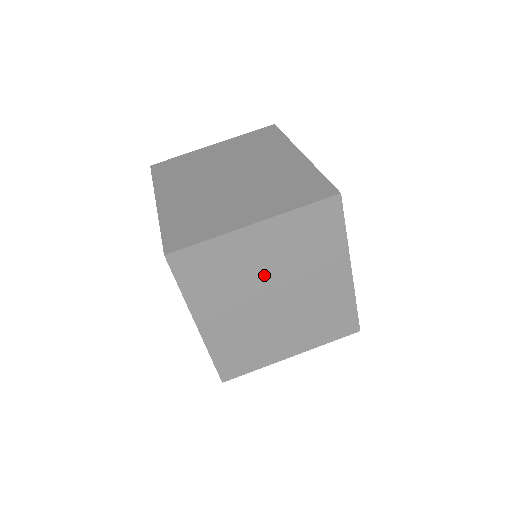
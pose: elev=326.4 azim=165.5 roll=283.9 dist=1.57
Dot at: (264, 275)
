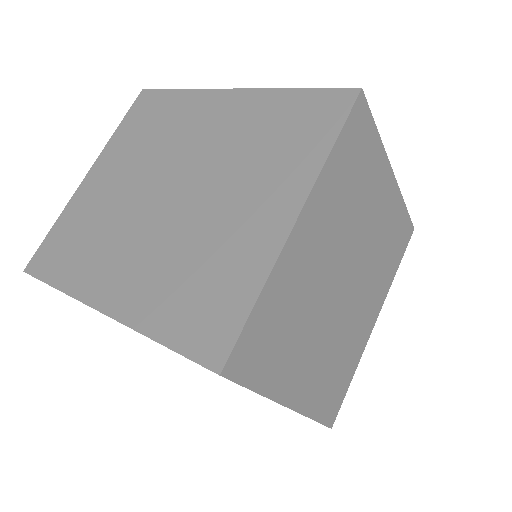
Dot at: (361, 237)
